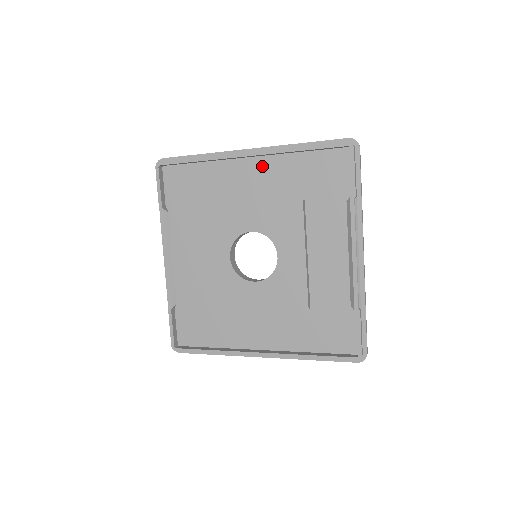
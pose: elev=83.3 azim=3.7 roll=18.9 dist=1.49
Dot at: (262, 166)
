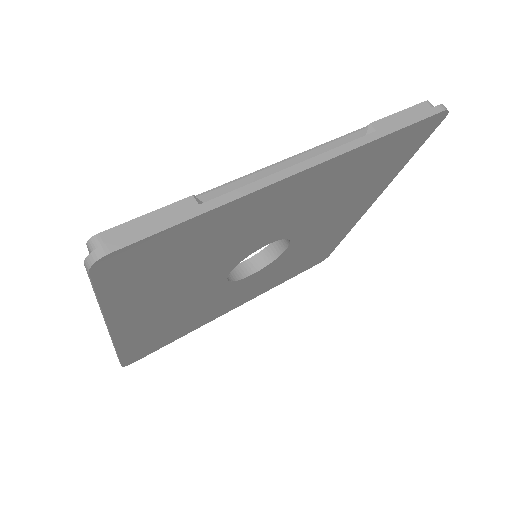
Dot at: occluded
